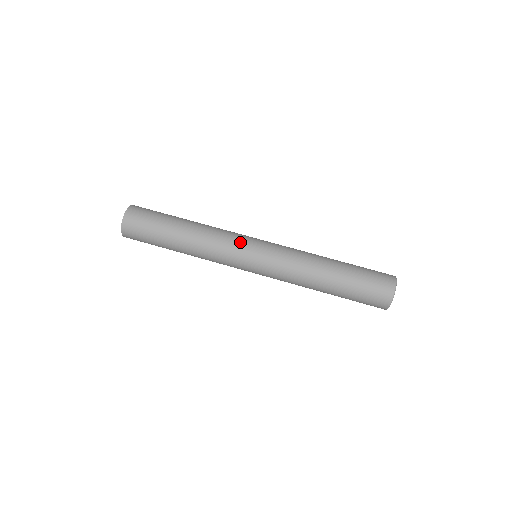
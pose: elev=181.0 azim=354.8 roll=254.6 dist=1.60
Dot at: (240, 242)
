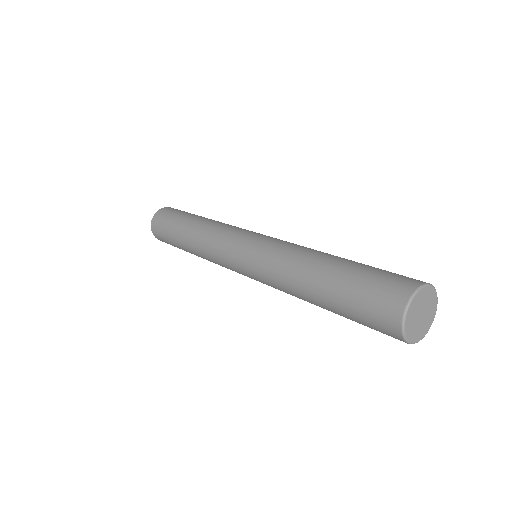
Dot at: (231, 236)
